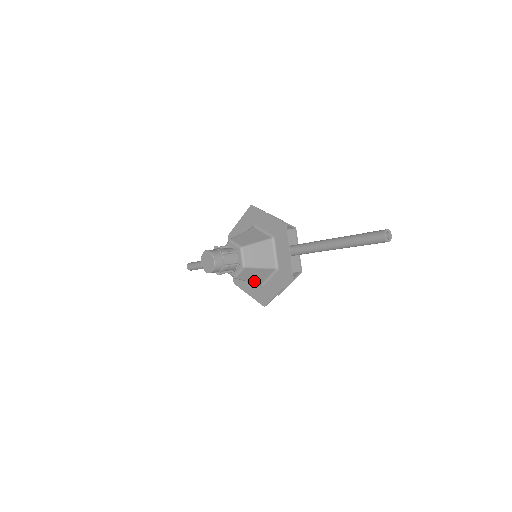
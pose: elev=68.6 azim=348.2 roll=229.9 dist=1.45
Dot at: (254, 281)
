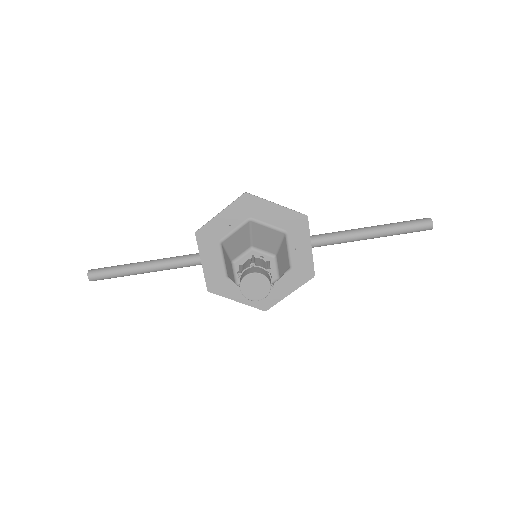
Dot at: occluded
